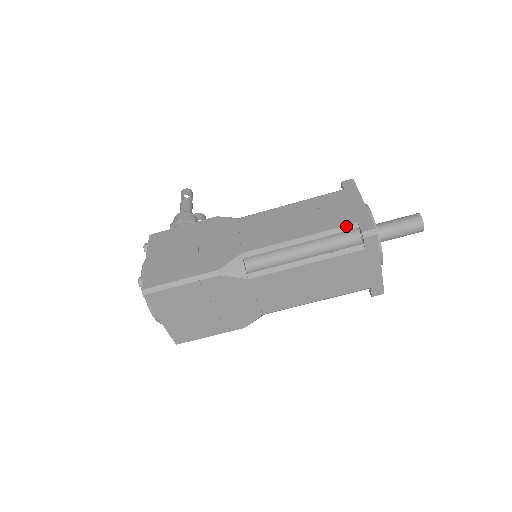
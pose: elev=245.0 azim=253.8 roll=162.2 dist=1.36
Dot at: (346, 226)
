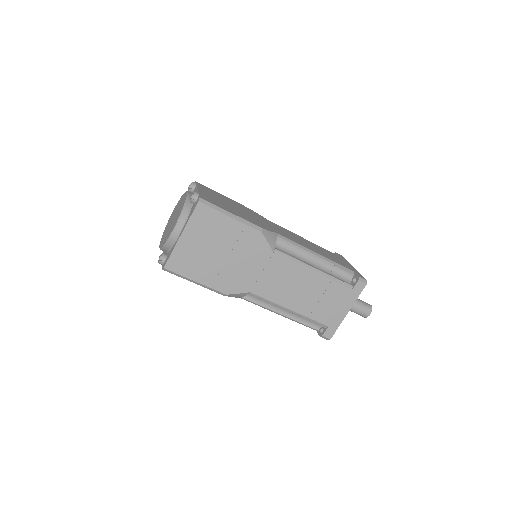
Dot at: (347, 268)
